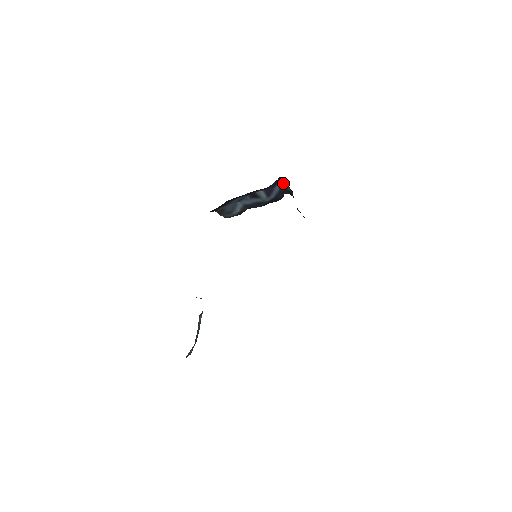
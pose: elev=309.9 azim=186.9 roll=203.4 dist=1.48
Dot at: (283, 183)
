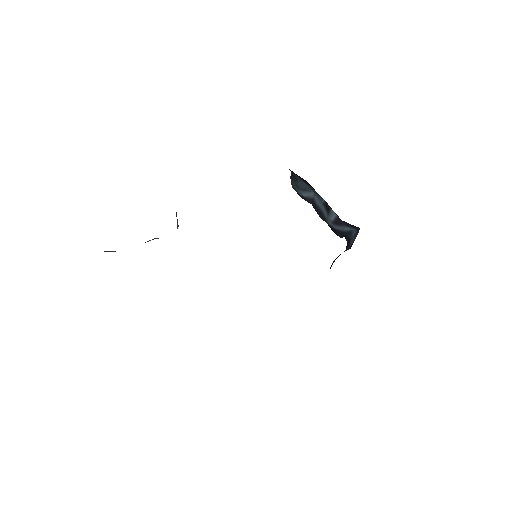
Dot at: (355, 233)
